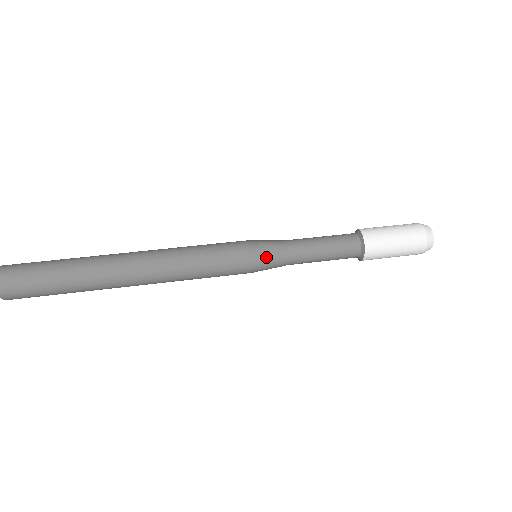
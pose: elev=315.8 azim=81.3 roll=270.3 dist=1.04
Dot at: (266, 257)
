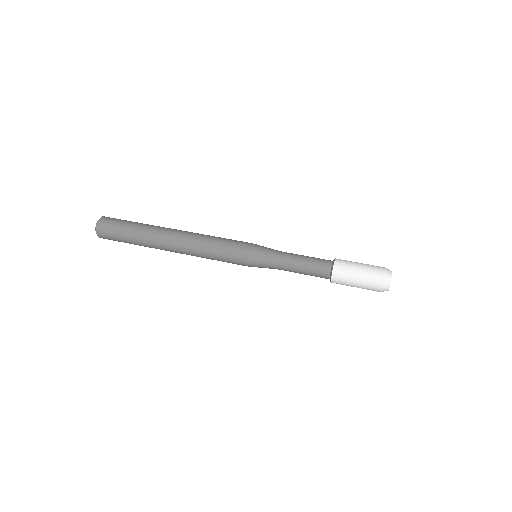
Dot at: (262, 249)
